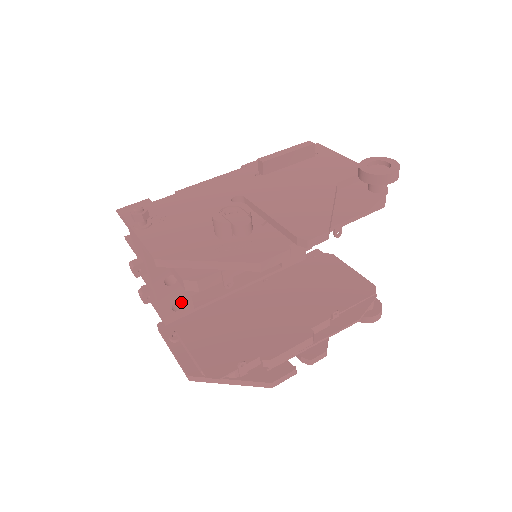
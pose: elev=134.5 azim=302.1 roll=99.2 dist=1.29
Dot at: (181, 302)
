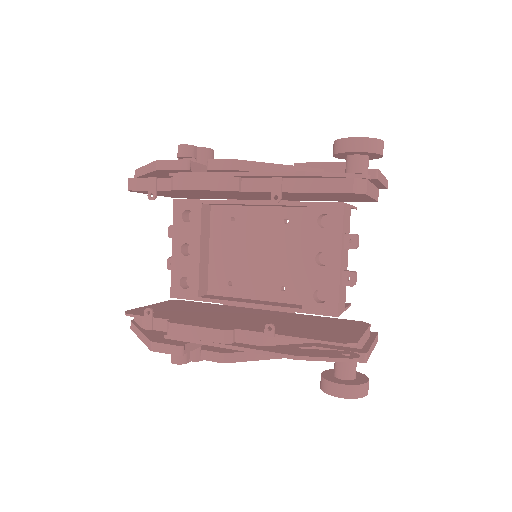
Dot at: (192, 284)
